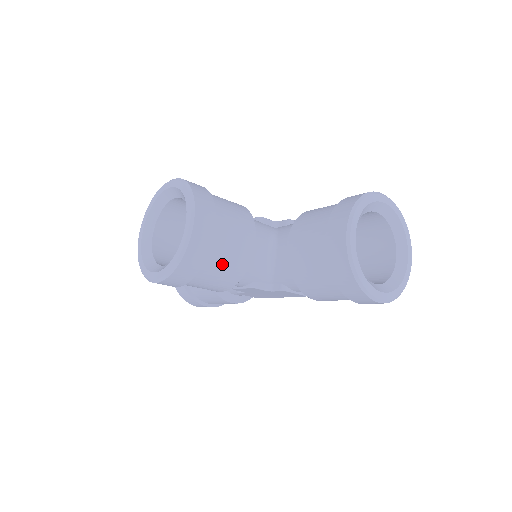
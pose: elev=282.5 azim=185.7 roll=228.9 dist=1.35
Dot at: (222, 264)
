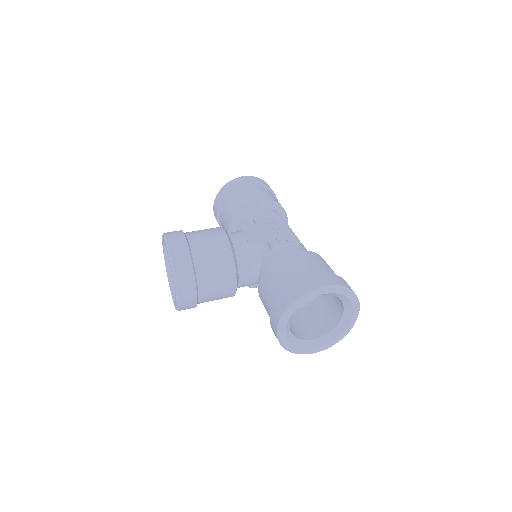
Dot at: (212, 300)
